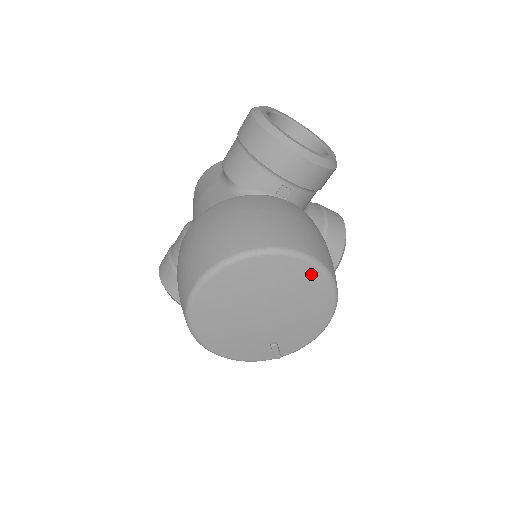
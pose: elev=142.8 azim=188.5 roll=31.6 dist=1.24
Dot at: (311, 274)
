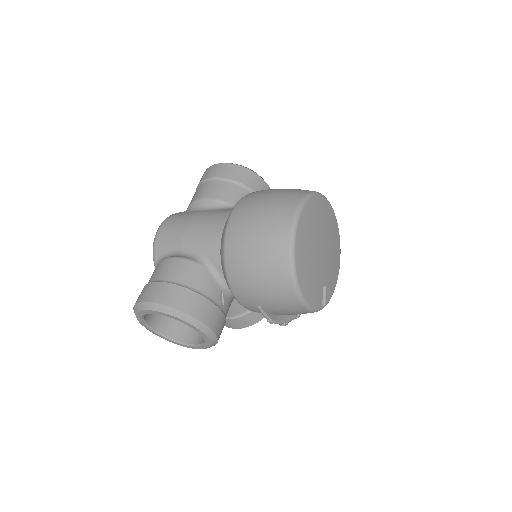
Dot at: (335, 222)
